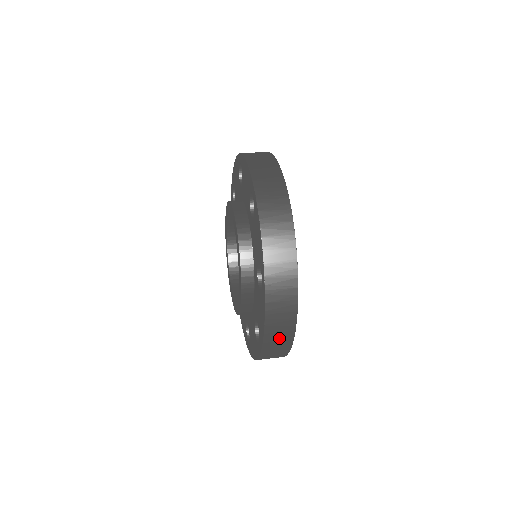
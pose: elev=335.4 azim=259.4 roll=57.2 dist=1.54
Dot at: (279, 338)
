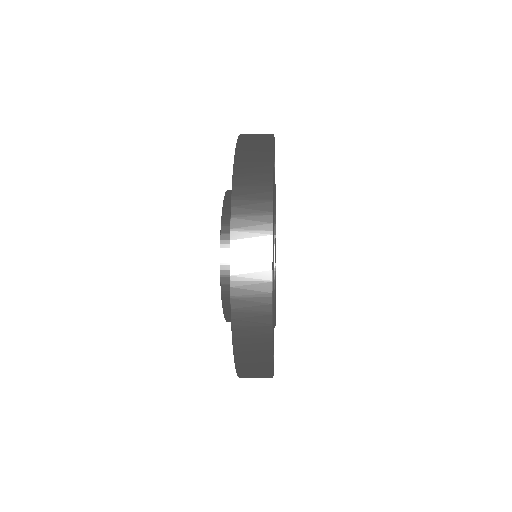
Dot at: (252, 322)
